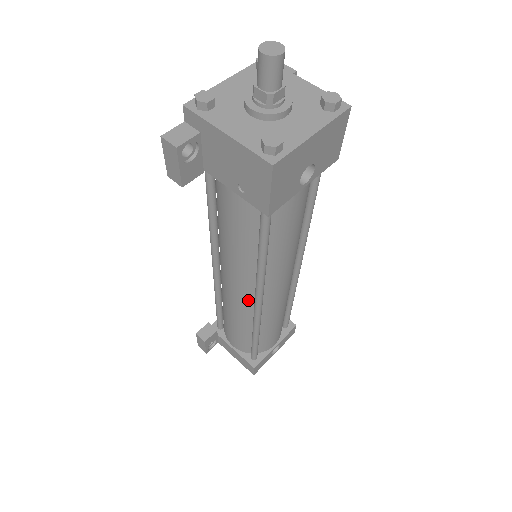
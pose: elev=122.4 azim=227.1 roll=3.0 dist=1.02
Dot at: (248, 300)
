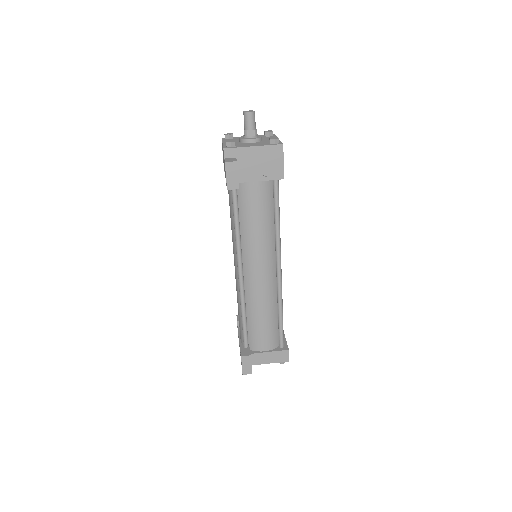
Dot at: (272, 277)
